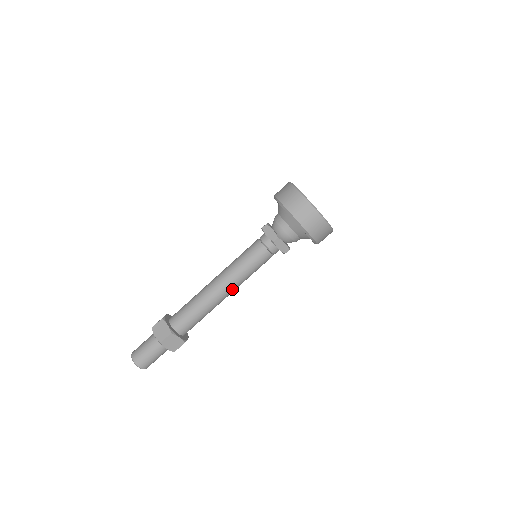
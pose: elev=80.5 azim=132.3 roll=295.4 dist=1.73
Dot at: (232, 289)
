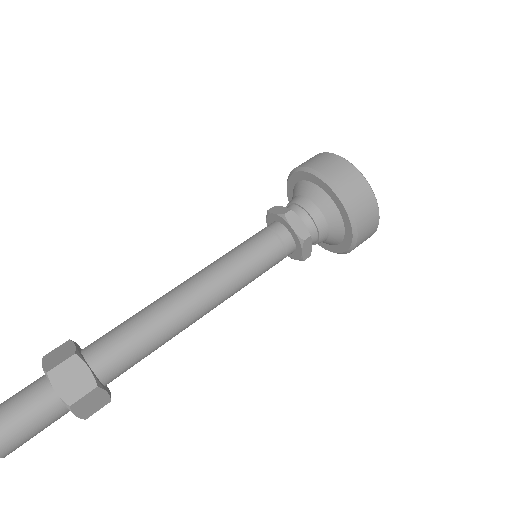
Dot at: (214, 307)
